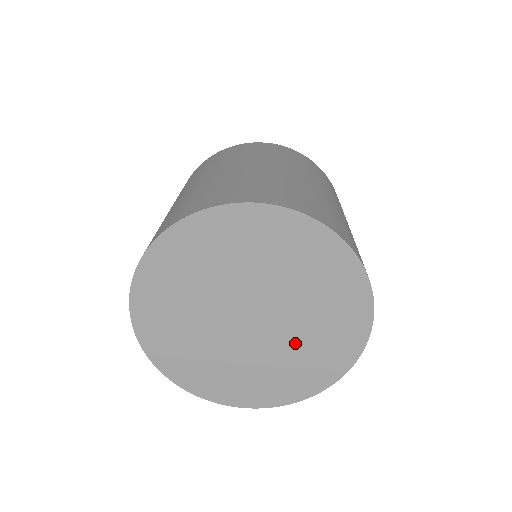
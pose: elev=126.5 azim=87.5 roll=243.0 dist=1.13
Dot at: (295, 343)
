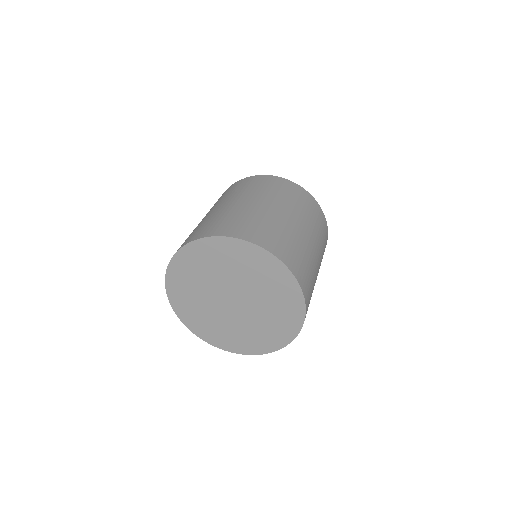
Dot at: (234, 325)
